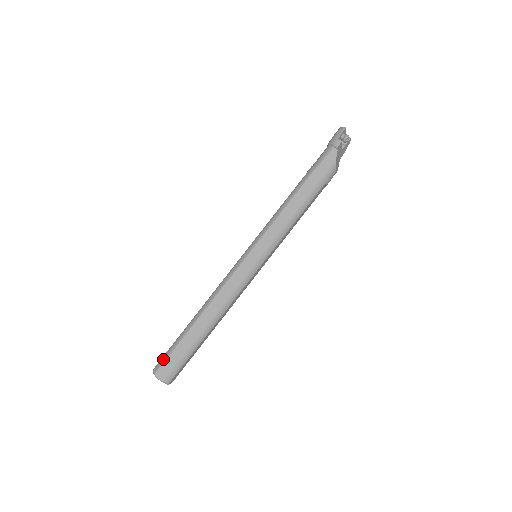
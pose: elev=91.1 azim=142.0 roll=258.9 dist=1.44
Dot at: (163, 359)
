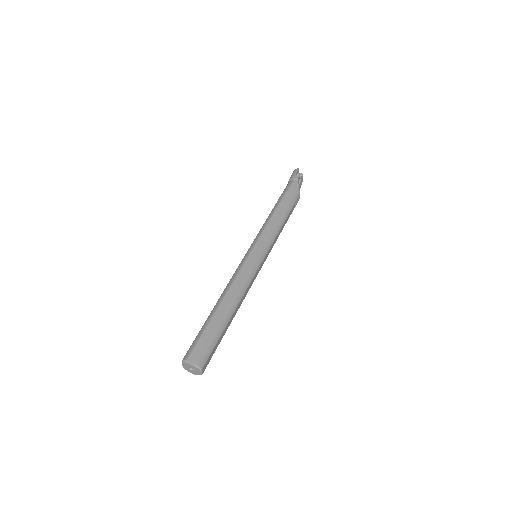
Dot at: (192, 346)
